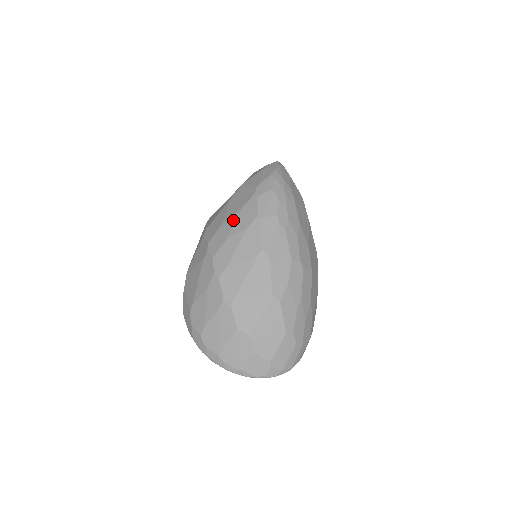
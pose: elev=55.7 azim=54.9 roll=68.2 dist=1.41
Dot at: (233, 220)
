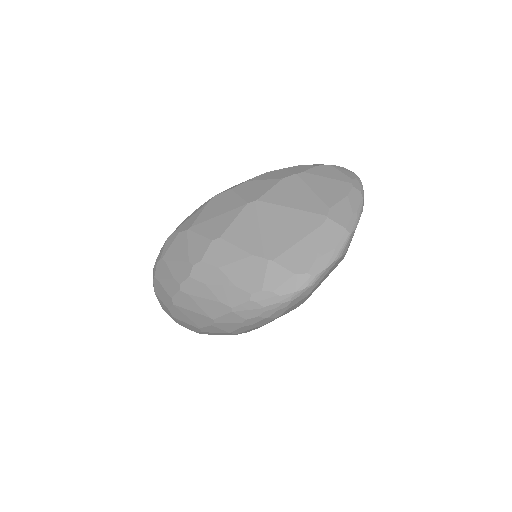
Dot at: (223, 282)
